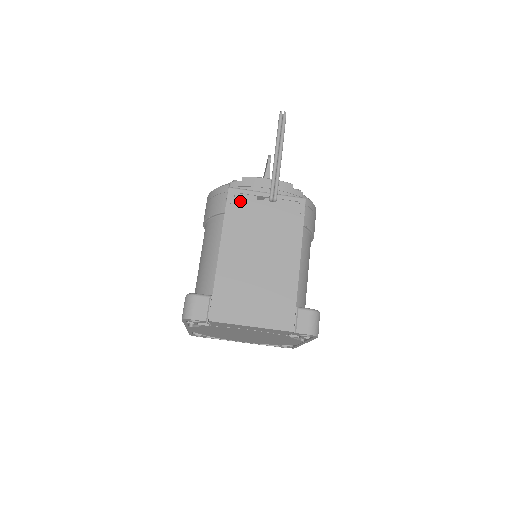
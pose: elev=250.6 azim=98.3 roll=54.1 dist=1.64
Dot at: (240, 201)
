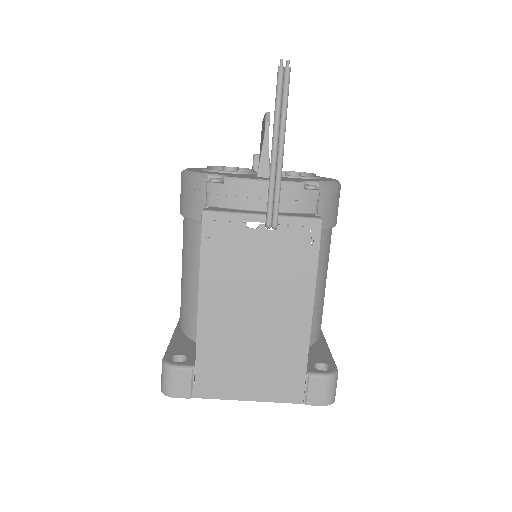
Dot at: (221, 232)
